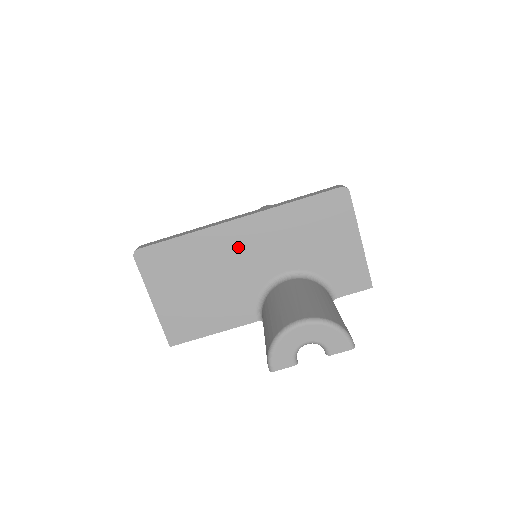
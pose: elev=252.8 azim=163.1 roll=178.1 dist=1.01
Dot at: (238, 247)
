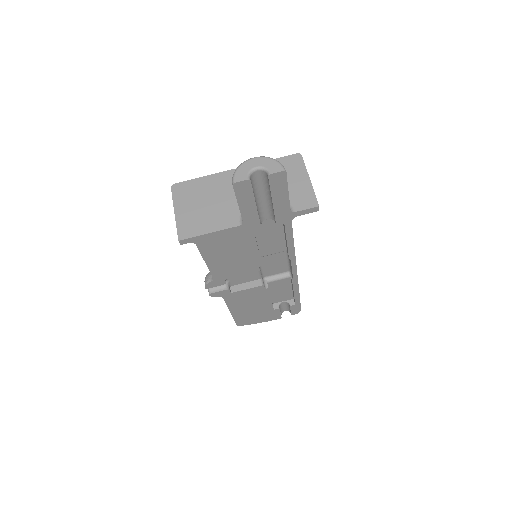
Dot at: occluded
